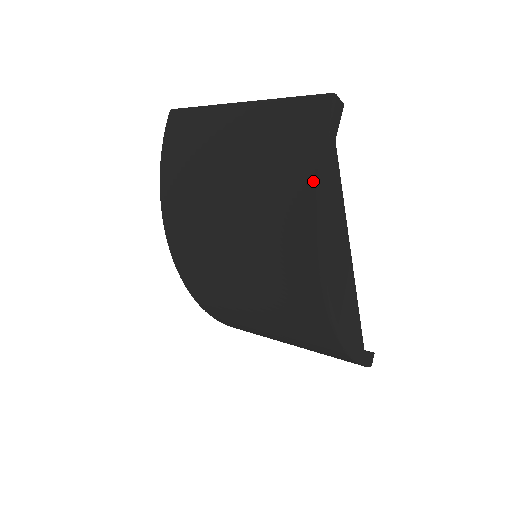
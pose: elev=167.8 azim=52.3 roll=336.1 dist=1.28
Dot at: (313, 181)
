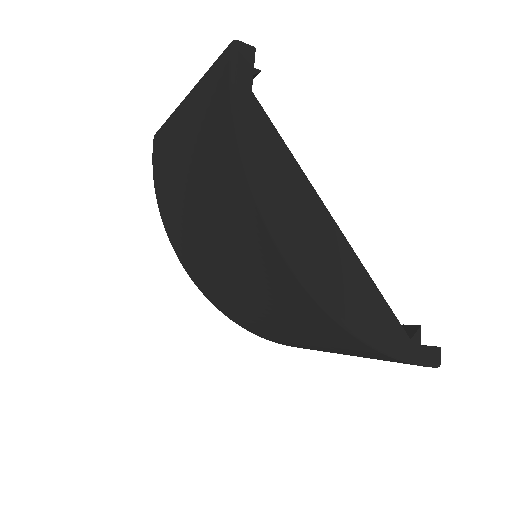
Dot at: (234, 145)
